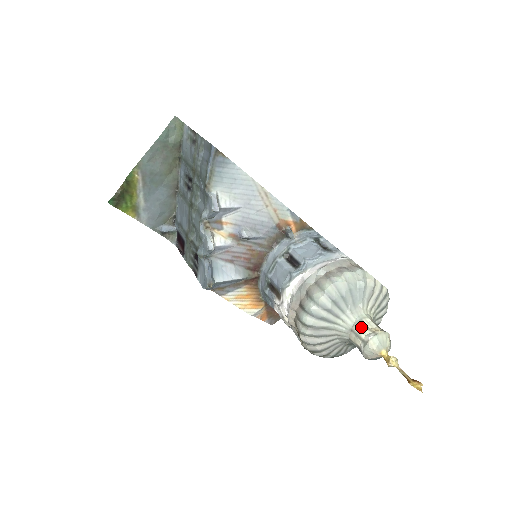
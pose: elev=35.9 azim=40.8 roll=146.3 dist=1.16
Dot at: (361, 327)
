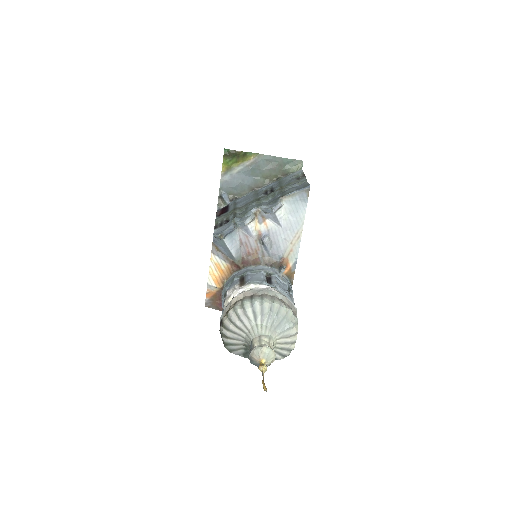
Dot at: (266, 340)
